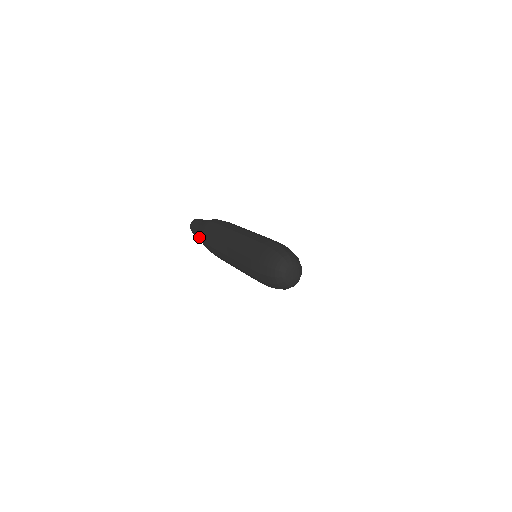
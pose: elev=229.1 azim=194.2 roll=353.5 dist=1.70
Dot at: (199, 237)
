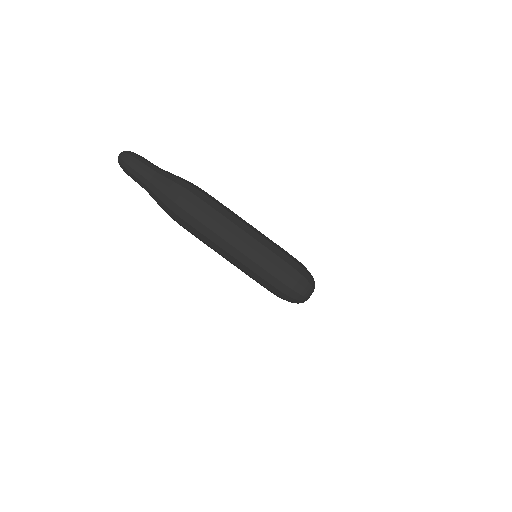
Dot at: (157, 189)
